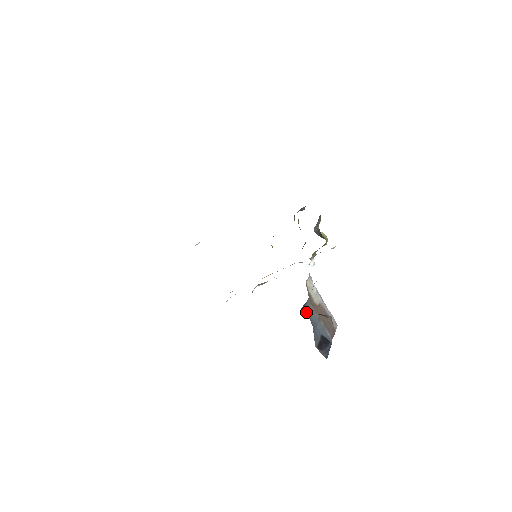
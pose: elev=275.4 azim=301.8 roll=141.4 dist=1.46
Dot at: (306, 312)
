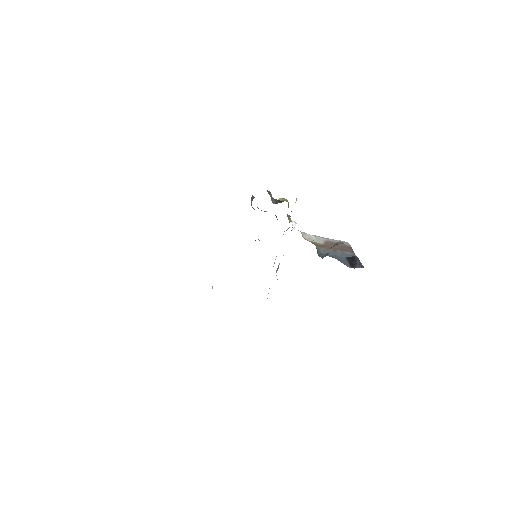
Dot at: (323, 255)
